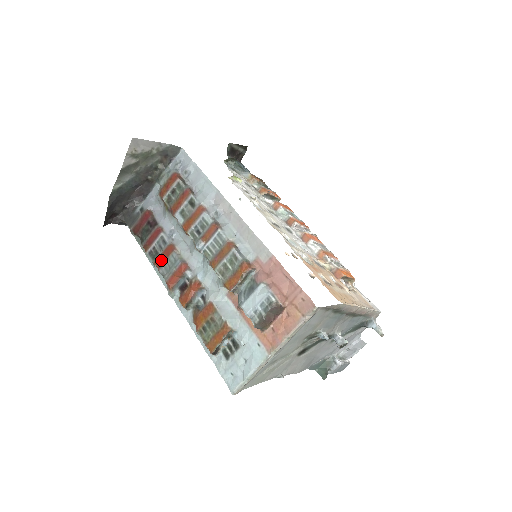
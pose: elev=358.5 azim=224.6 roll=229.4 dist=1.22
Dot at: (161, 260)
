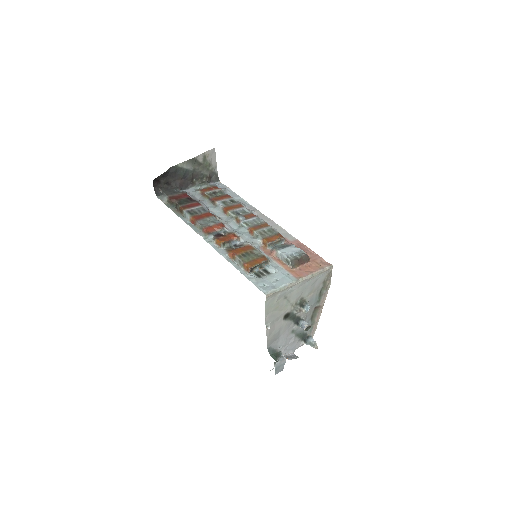
Dot at: (200, 217)
